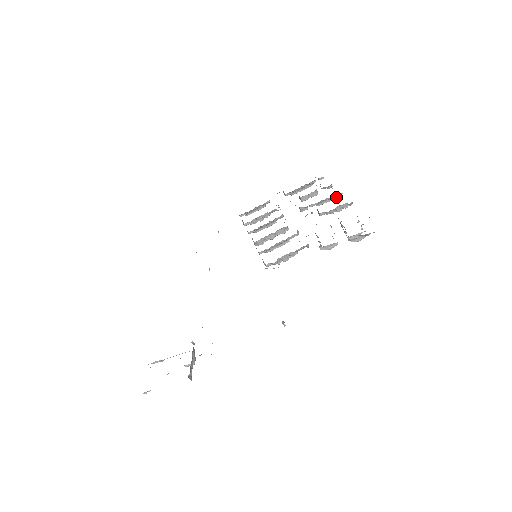
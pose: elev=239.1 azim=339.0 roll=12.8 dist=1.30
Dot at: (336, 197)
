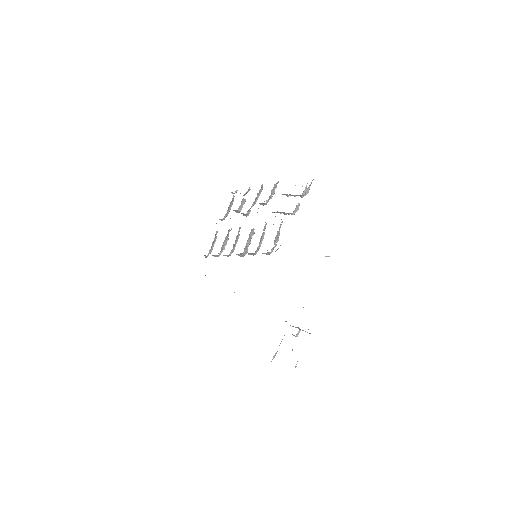
Dot at: (261, 190)
